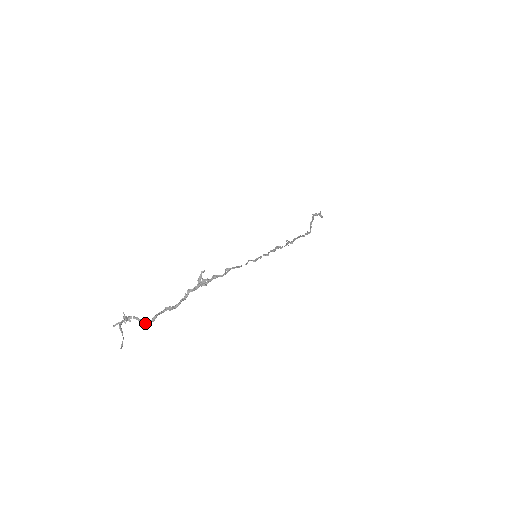
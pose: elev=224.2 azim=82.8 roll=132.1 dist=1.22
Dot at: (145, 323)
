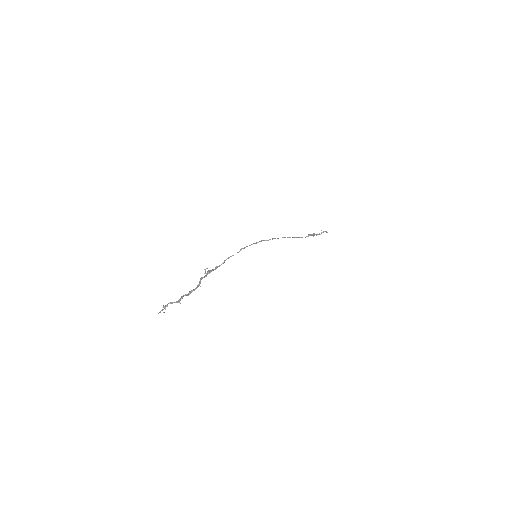
Dot at: (177, 302)
